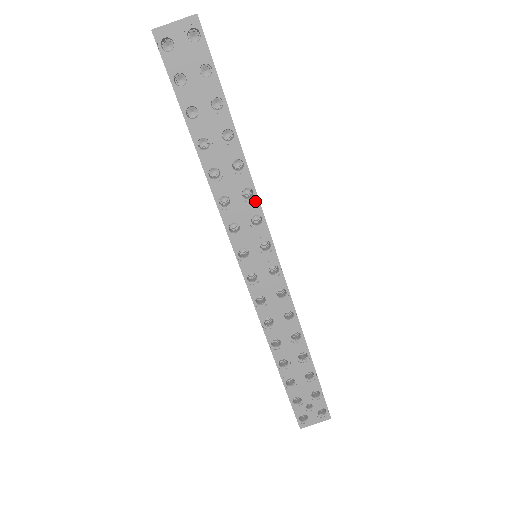
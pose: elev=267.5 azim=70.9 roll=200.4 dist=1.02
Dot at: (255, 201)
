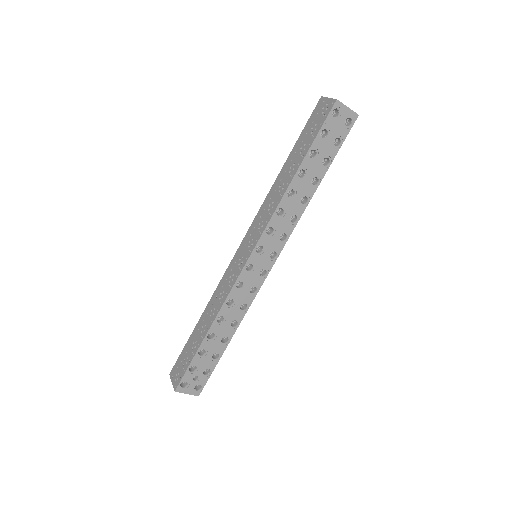
Dot at: (293, 226)
